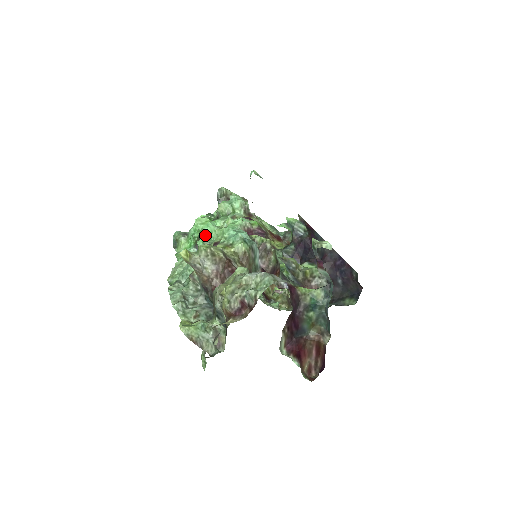
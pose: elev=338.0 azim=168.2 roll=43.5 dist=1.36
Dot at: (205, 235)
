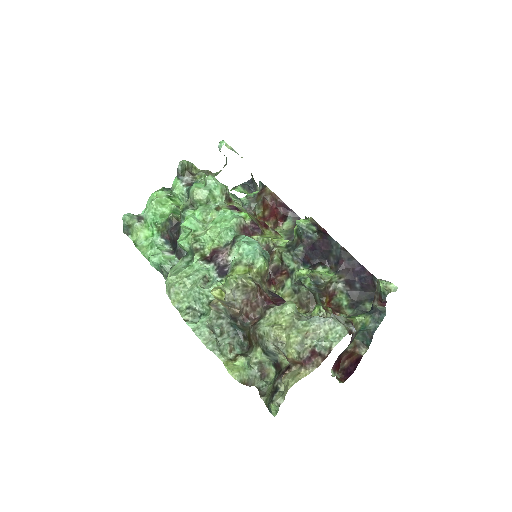
Dot at: (189, 234)
